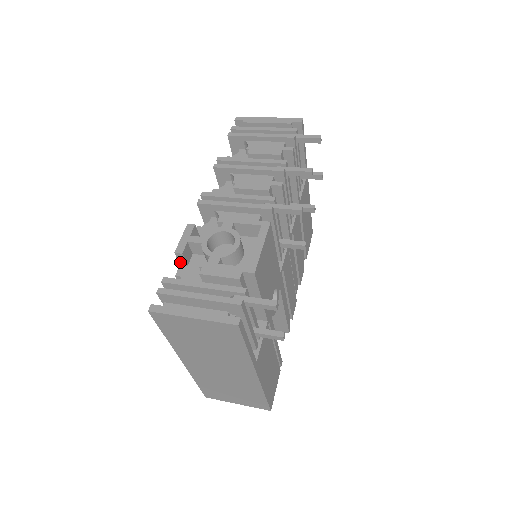
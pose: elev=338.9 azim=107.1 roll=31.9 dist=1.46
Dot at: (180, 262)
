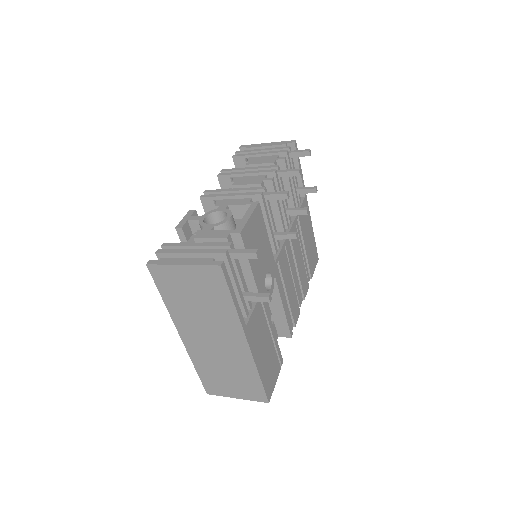
Dot at: (181, 238)
